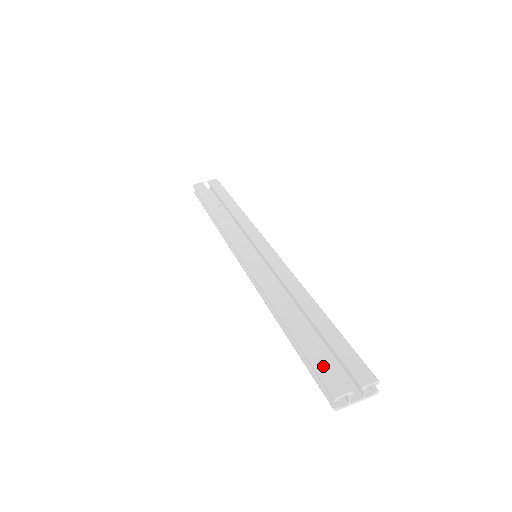
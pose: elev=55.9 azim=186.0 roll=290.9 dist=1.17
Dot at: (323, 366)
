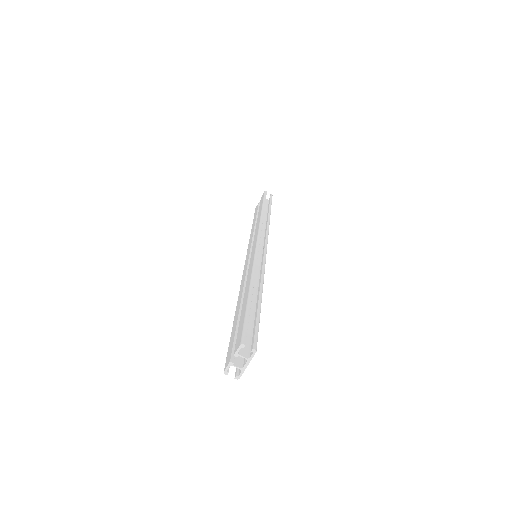
Dot at: (230, 347)
